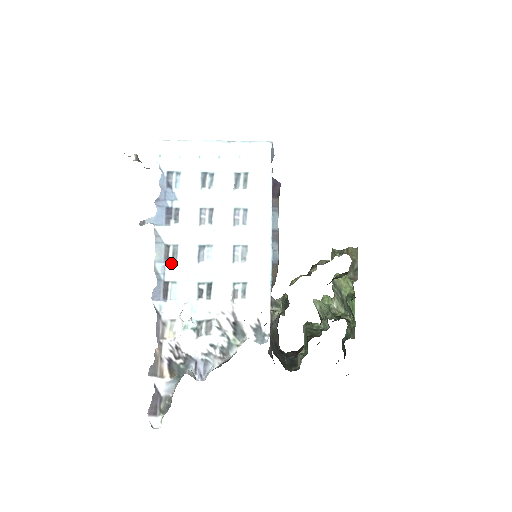
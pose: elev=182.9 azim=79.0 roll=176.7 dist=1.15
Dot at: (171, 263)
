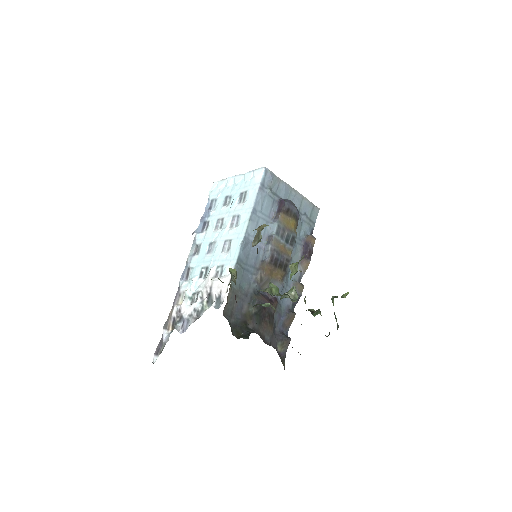
Dot at: (195, 256)
